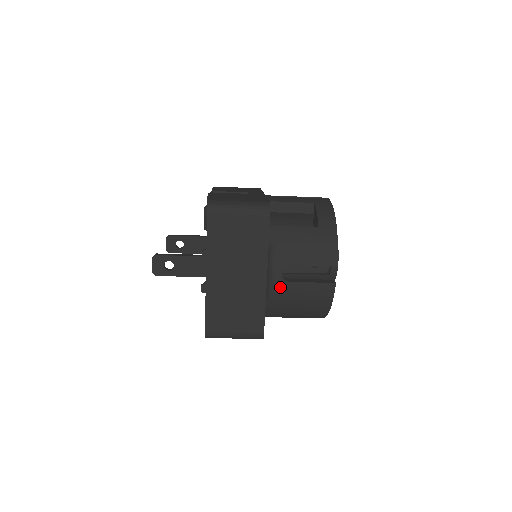
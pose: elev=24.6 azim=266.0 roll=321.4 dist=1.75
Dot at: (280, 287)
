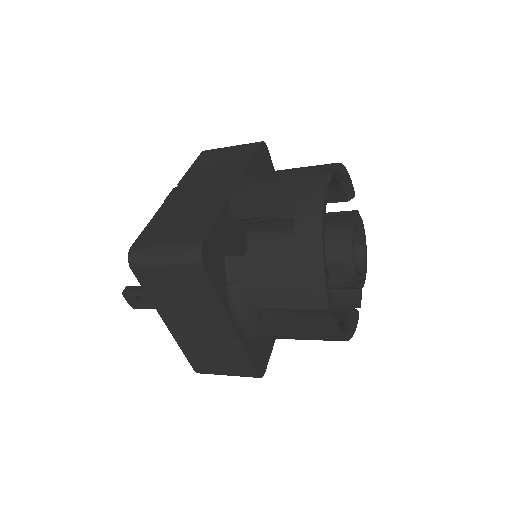
Dot at: (263, 328)
